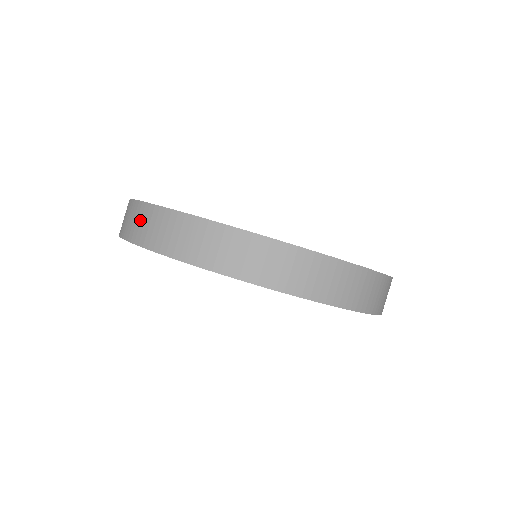
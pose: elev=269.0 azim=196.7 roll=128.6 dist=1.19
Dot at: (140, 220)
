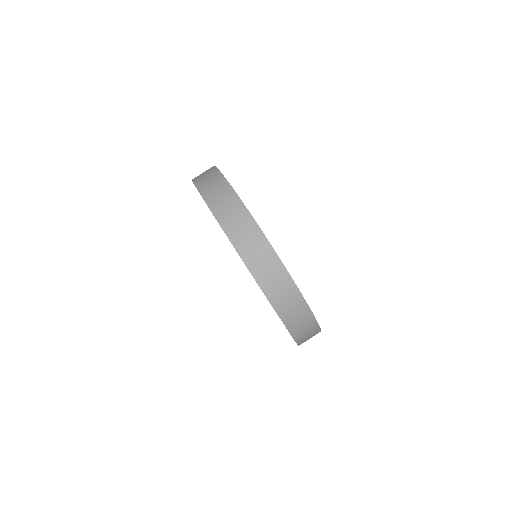
Dot at: (227, 203)
